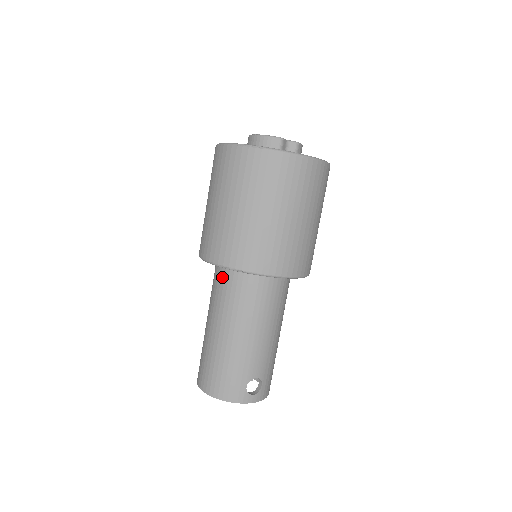
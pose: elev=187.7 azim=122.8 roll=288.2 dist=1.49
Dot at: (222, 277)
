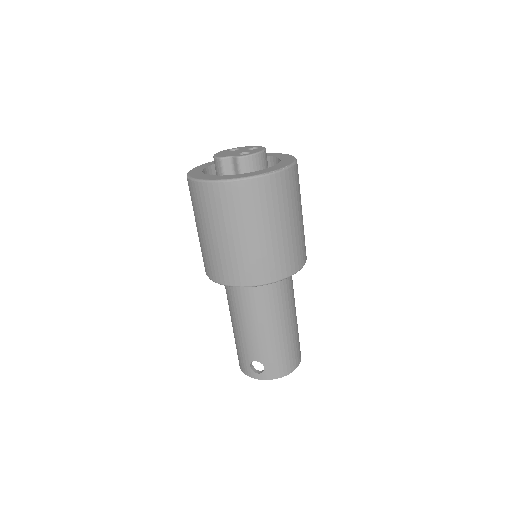
Dot at: occluded
